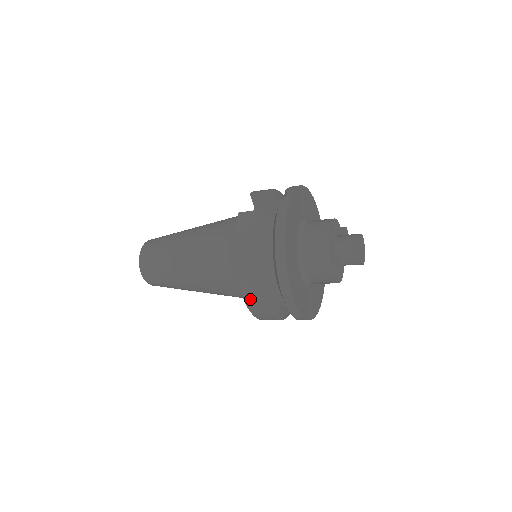
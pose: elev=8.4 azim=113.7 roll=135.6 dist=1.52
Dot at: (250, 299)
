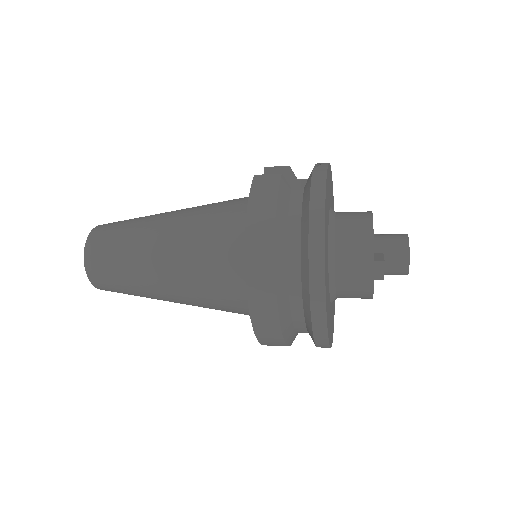
Dot at: (257, 292)
